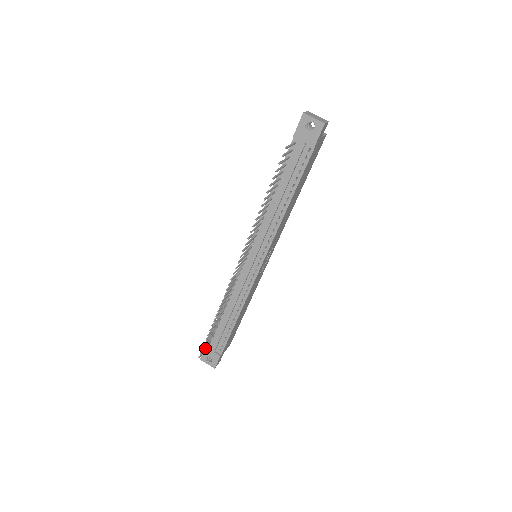
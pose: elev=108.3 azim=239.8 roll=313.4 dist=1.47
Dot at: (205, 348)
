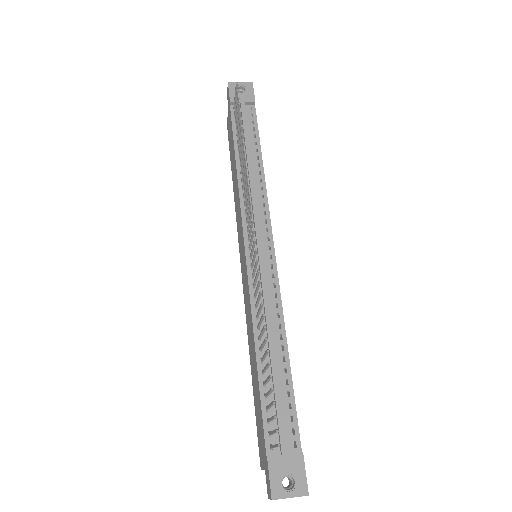
Dot at: (274, 432)
